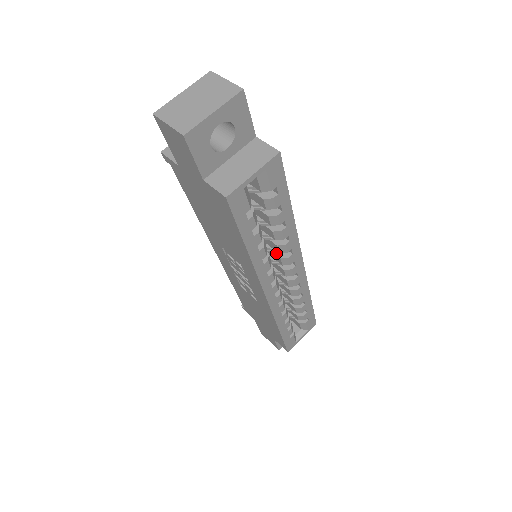
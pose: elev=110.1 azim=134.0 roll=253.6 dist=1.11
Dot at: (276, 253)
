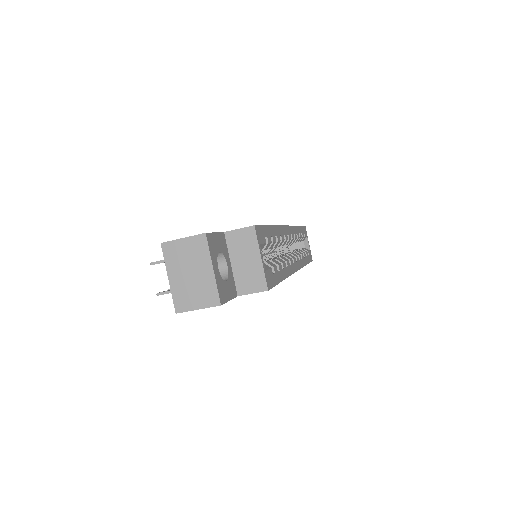
Dot at: occluded
